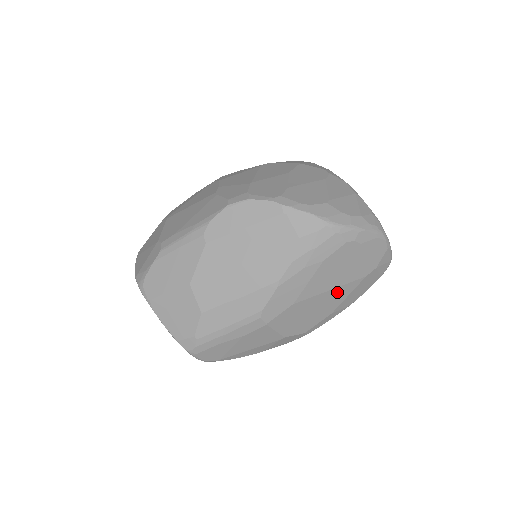
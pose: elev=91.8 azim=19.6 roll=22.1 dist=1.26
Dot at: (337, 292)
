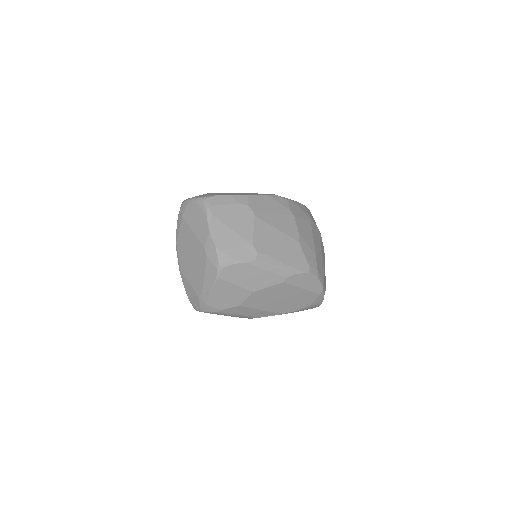
Dot at: occluded
